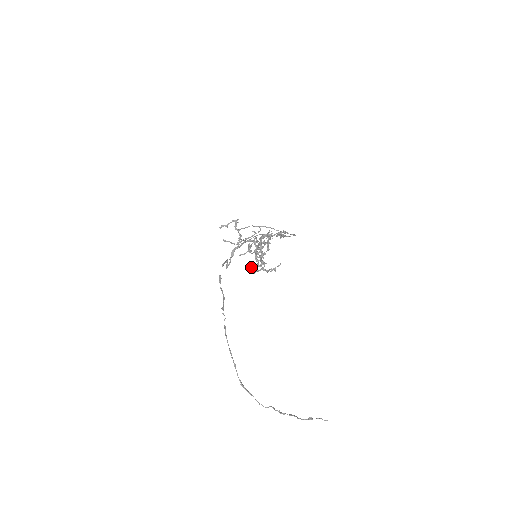
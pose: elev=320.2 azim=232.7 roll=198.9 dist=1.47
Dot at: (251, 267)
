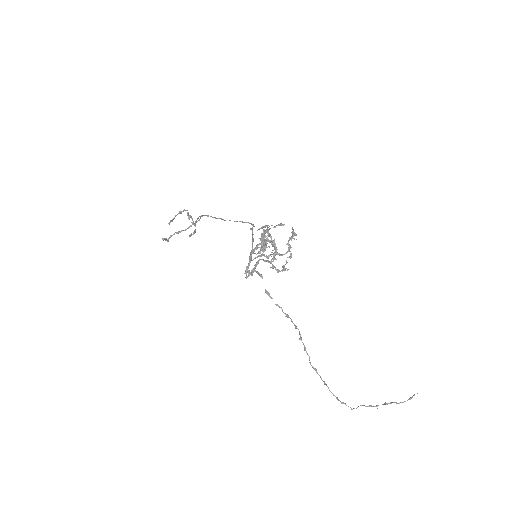
Dot at: occluded
